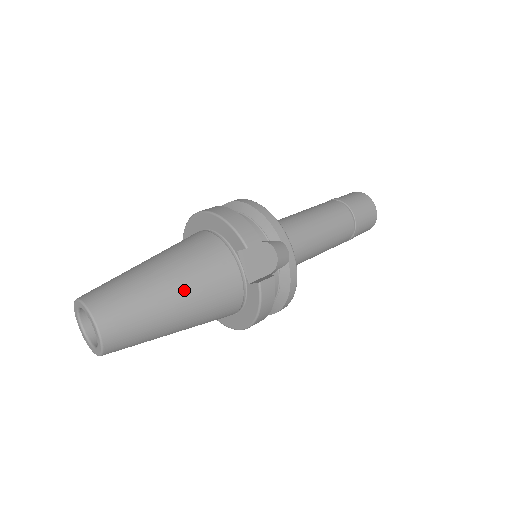
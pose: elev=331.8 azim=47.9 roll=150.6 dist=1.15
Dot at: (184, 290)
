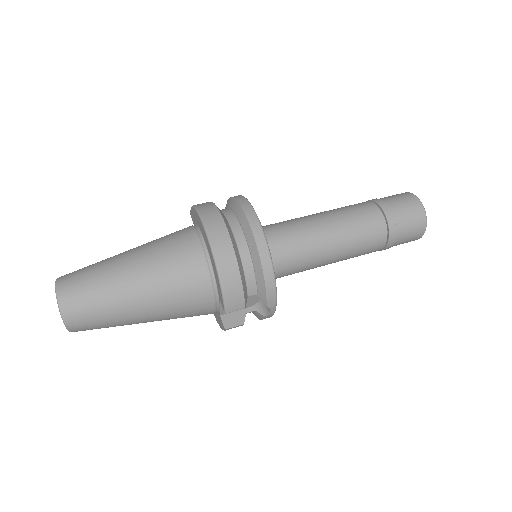
Dot at: (155, 316)
